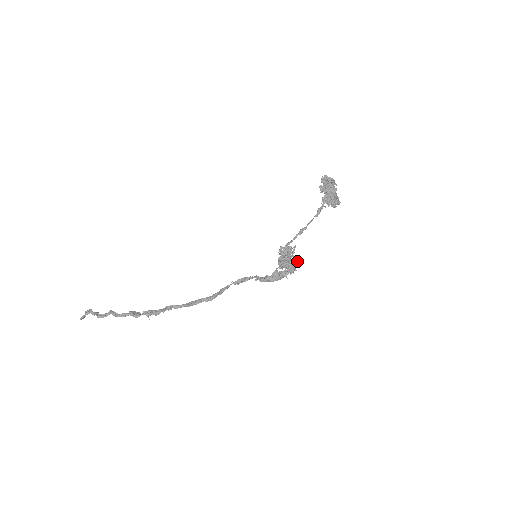
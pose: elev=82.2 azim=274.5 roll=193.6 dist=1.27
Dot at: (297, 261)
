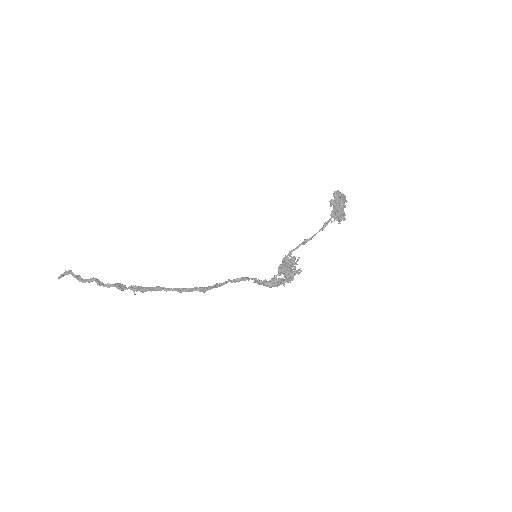
Dot at: (297, 272)
